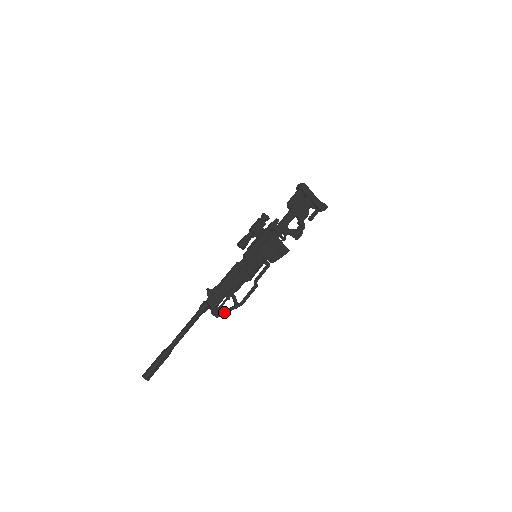
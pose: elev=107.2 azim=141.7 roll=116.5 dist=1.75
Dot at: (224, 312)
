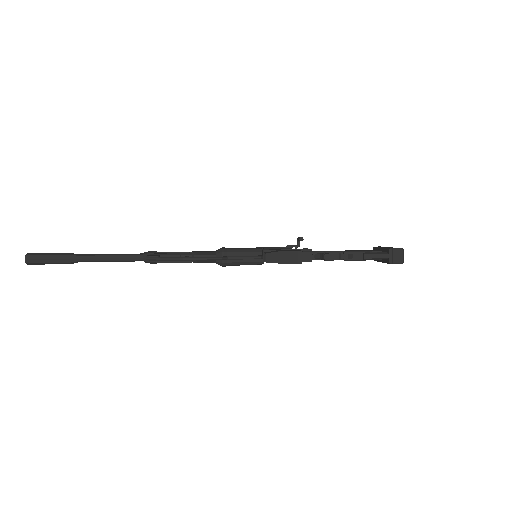
Dot at: (159, 257)
